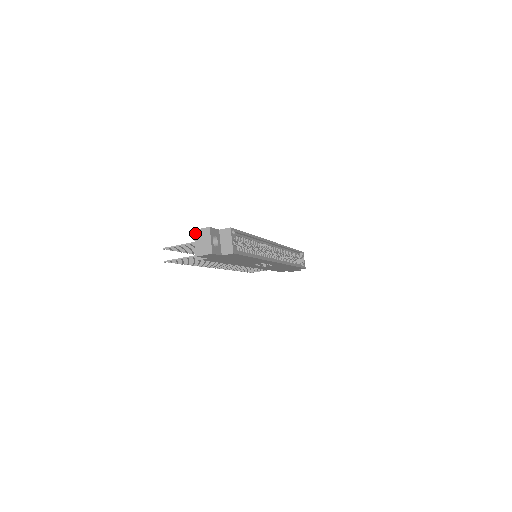
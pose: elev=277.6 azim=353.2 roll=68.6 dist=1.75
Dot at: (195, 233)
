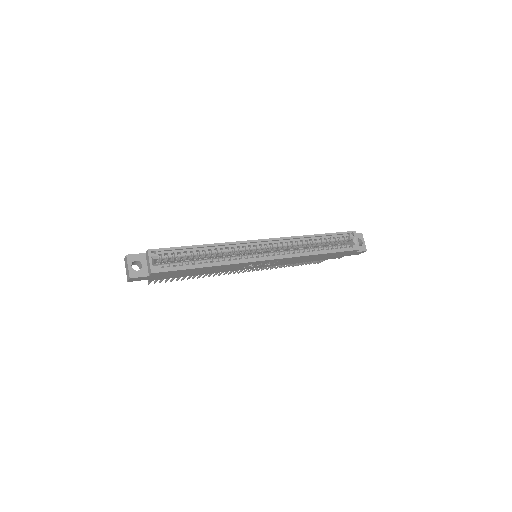
Dot at: (125, 262)
